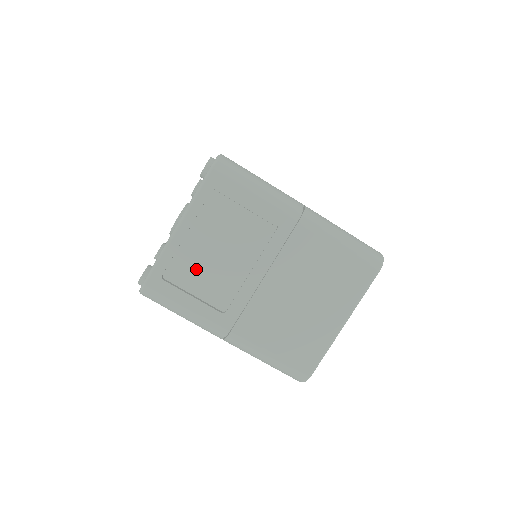
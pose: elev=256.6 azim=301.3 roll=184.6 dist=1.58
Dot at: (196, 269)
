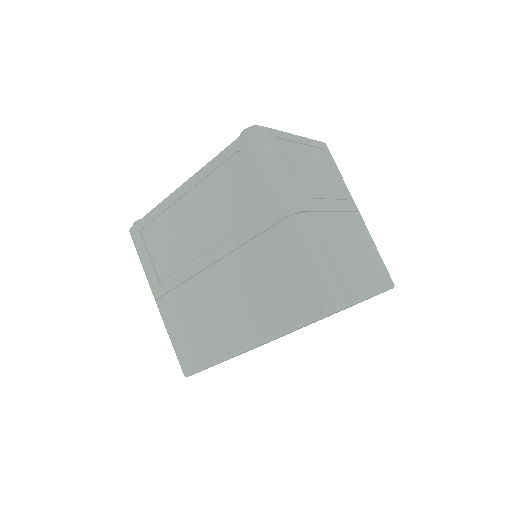
Dot at: (299, 161)
